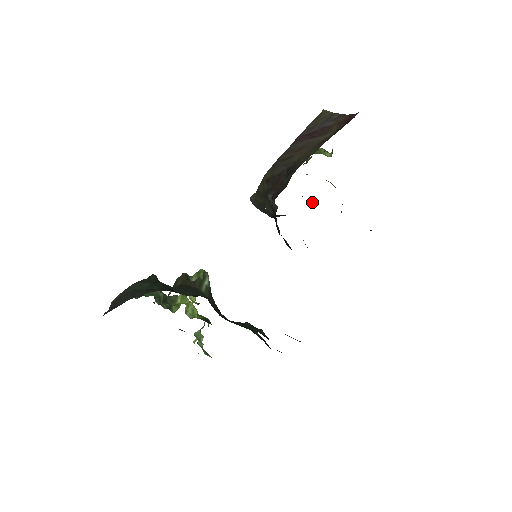
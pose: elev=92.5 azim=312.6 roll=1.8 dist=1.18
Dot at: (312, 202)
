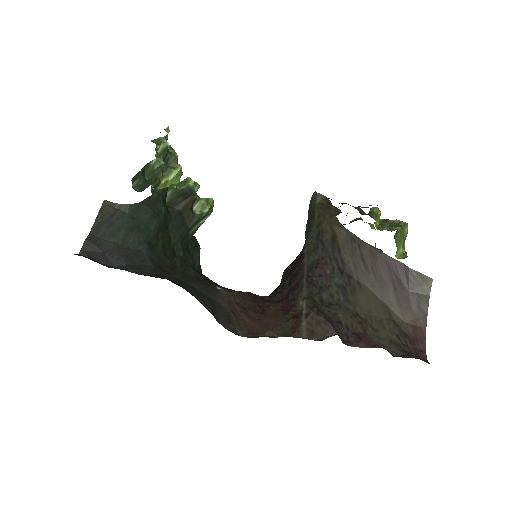
Dot at: occluded
